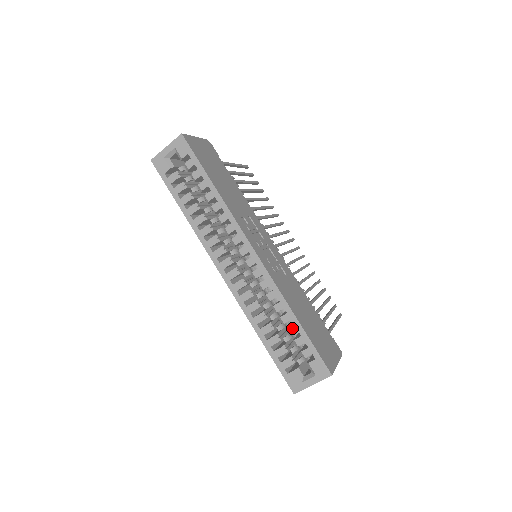
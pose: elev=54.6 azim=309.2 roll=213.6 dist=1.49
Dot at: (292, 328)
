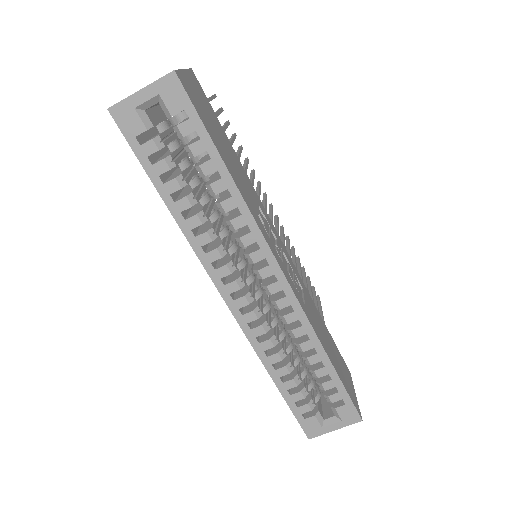
Dot at: (321, 371)
